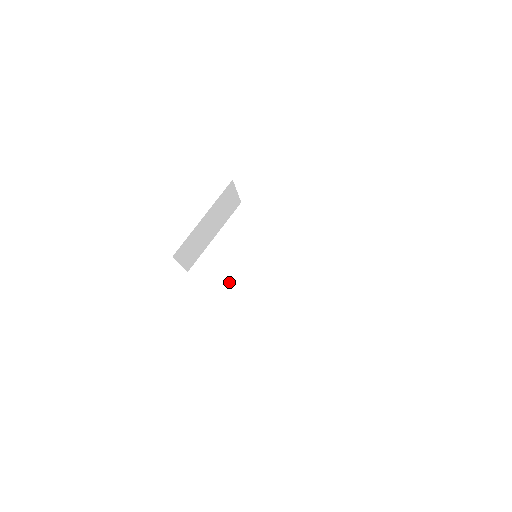
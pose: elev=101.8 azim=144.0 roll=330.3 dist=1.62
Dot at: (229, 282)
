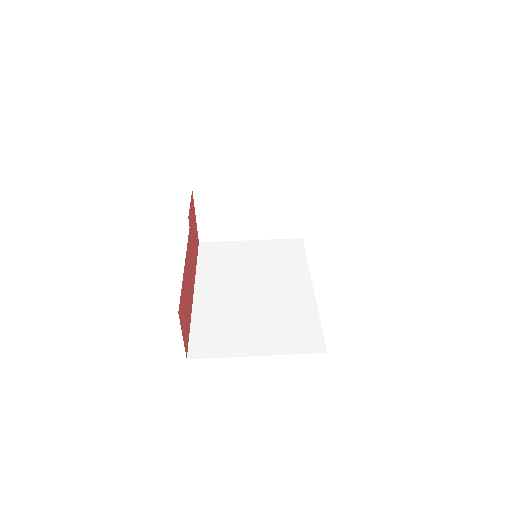
Dot at: (215, 272)
